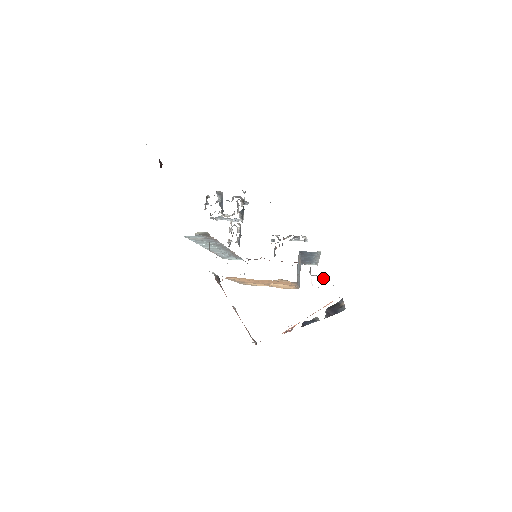
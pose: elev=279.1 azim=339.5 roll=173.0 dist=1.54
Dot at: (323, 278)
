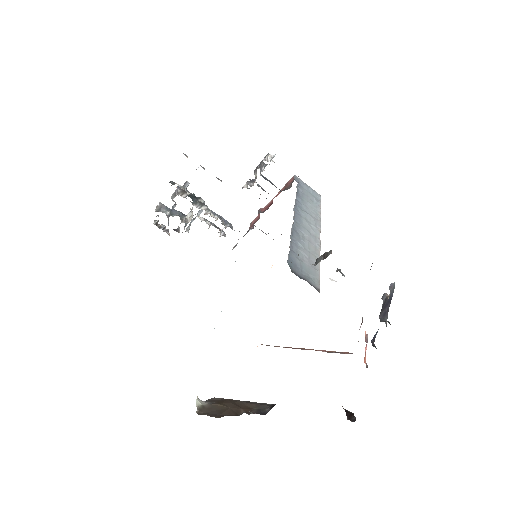
Dot at: occluded
